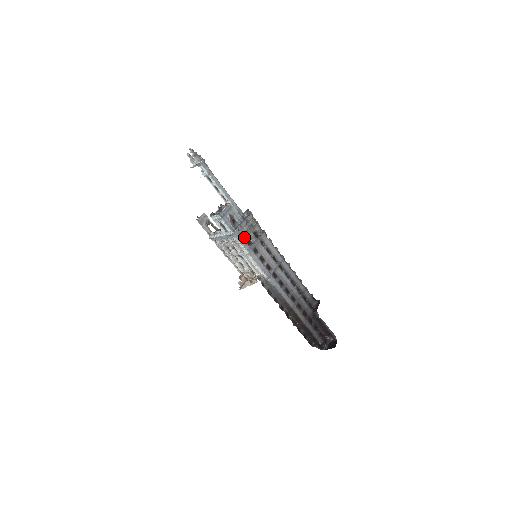
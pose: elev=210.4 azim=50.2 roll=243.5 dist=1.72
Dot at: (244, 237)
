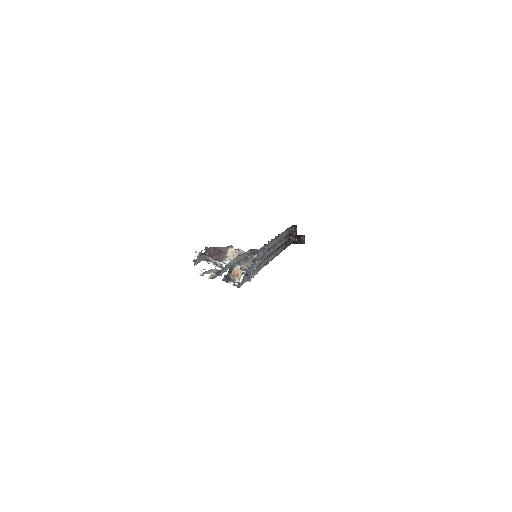
Dot at: occluded
